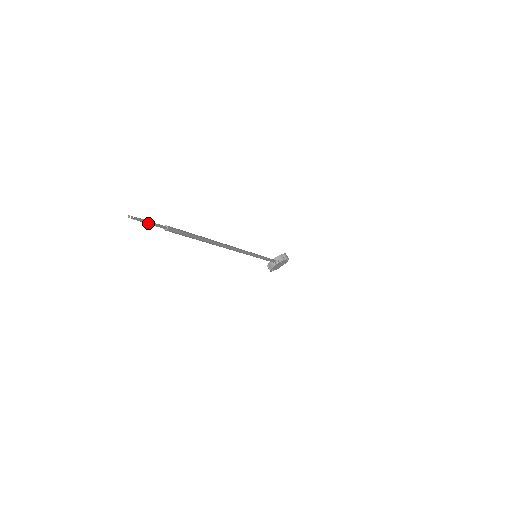
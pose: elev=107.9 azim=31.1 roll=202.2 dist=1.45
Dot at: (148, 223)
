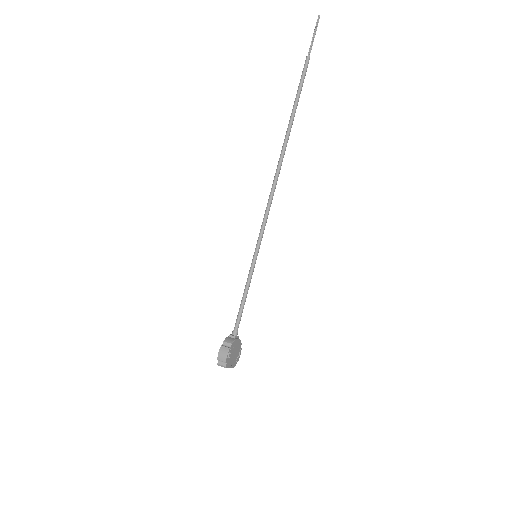
Dot at: occluded
